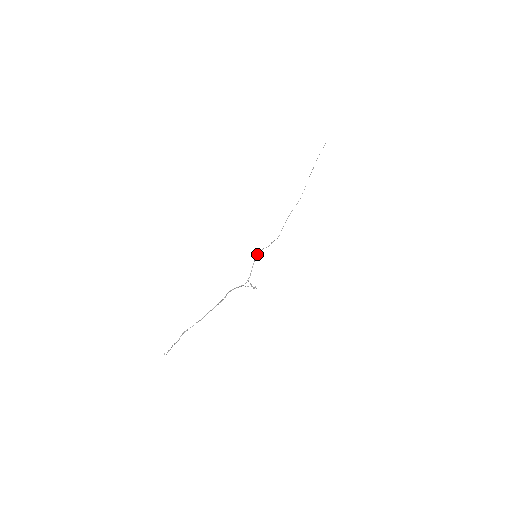
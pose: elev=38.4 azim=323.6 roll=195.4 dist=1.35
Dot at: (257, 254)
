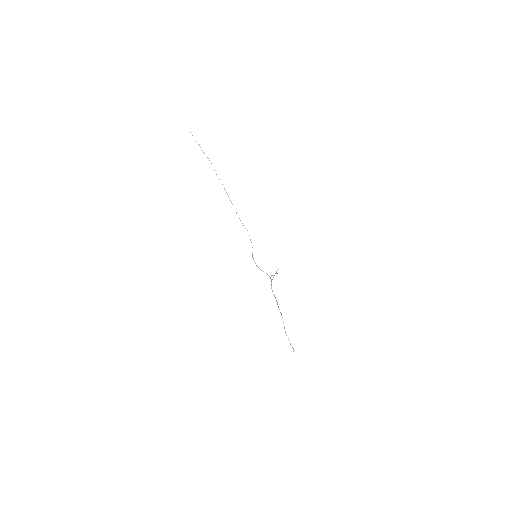
Dot at: occluded
